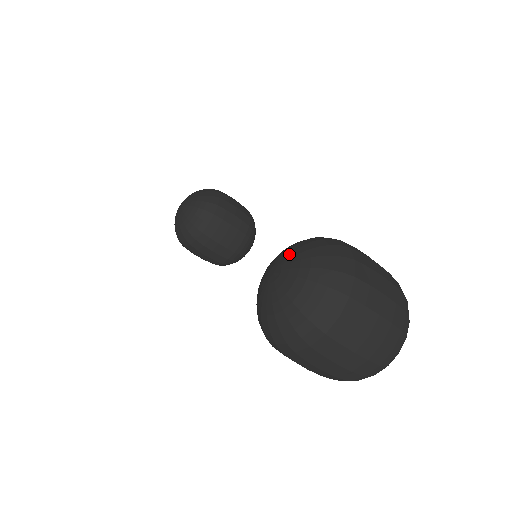
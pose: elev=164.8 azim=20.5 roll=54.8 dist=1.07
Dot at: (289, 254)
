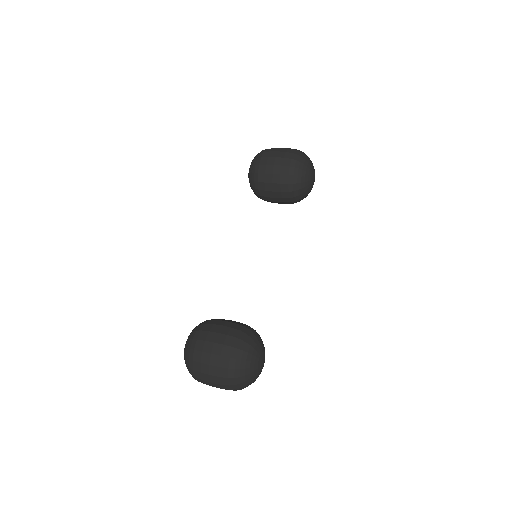
Dot at: occluded
